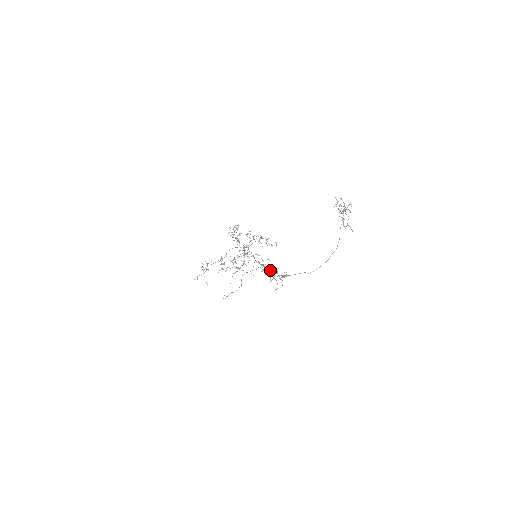
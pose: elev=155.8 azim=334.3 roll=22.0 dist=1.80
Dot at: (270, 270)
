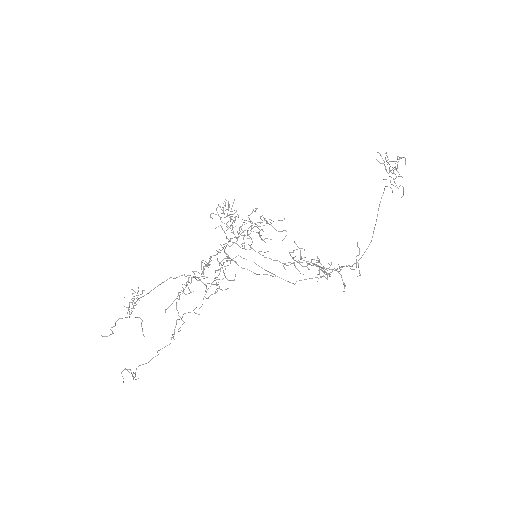
Dot at: occluded
